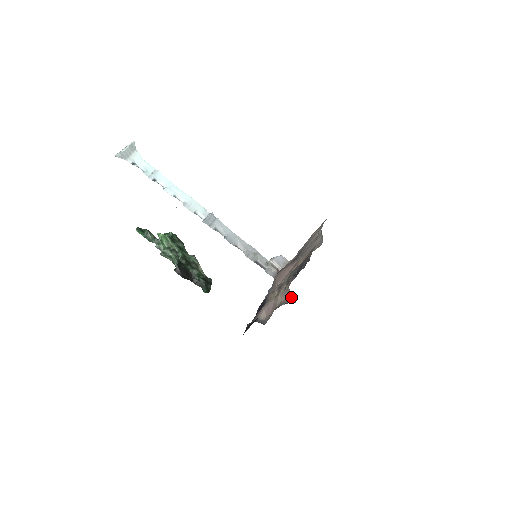
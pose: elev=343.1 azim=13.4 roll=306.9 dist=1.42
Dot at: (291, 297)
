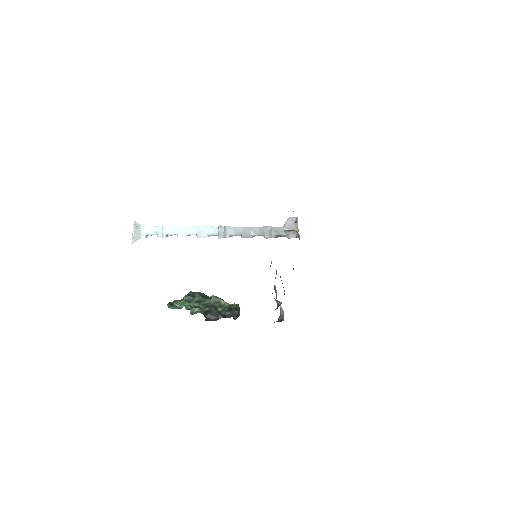
Dot at: (277, 300)
